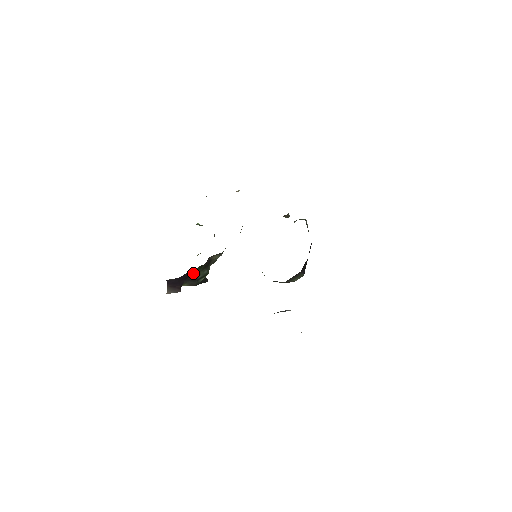
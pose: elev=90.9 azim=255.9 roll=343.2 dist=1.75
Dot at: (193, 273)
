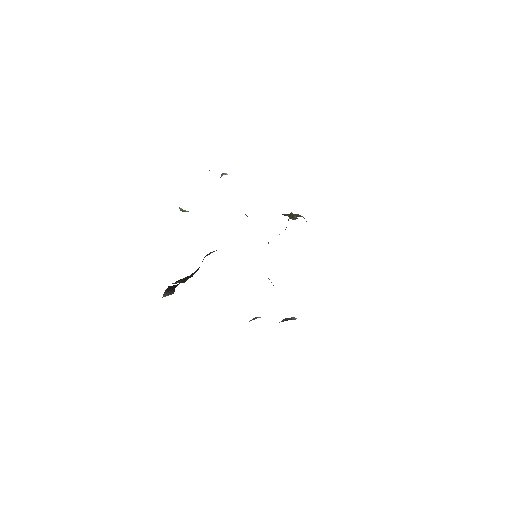
Dot at: (191, 275)
